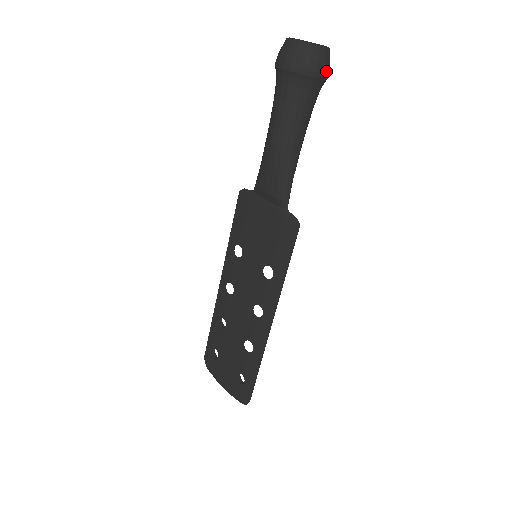
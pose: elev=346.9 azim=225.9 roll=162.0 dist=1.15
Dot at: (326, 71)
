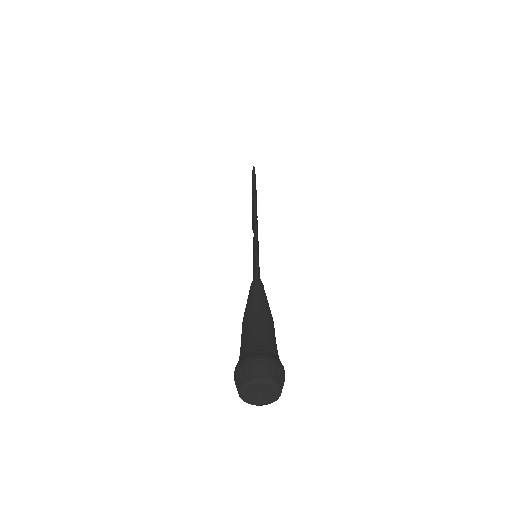
Dot at: occluded
